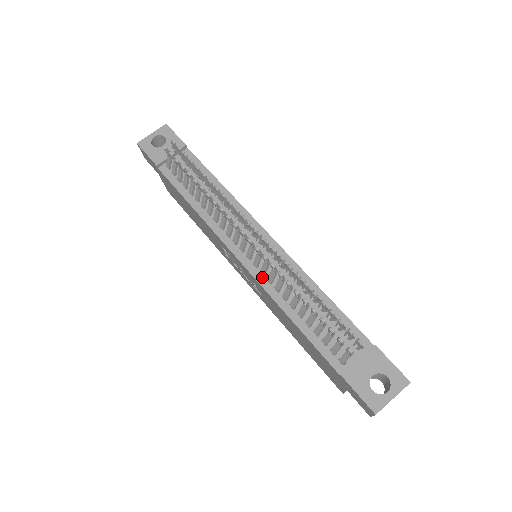
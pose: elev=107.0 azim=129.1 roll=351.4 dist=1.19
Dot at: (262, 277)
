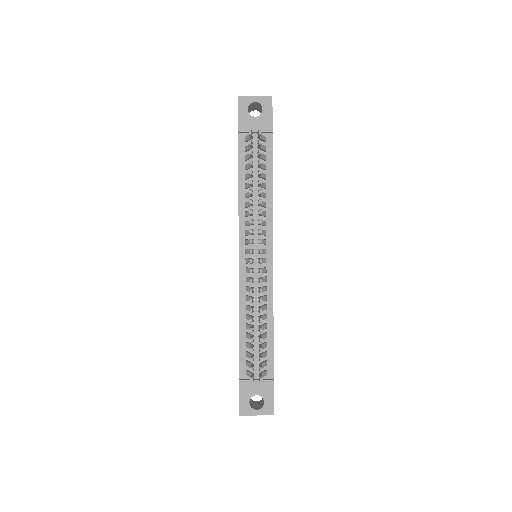
Dot at: (244, 282)
